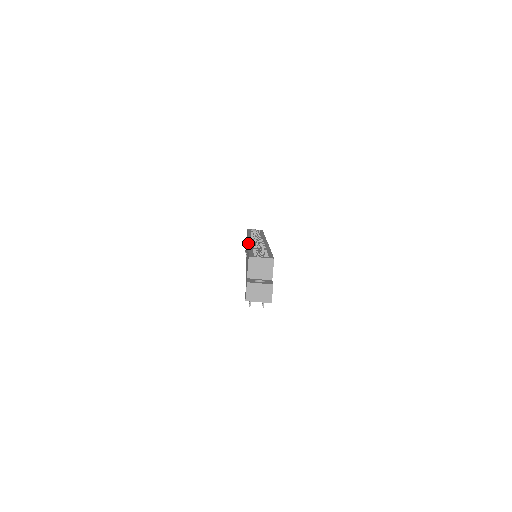
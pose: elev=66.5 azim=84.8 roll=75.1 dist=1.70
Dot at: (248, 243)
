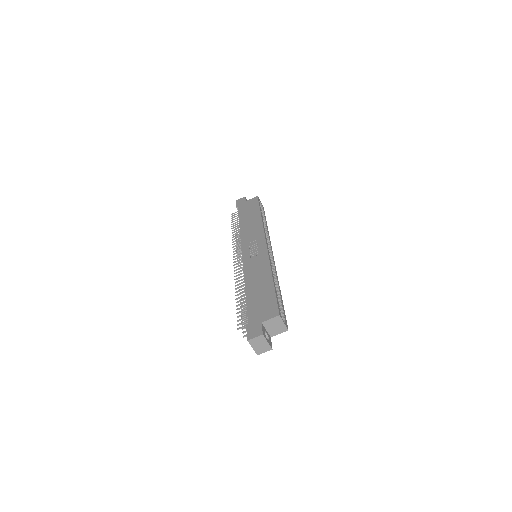
Dot at: (270, 262)
